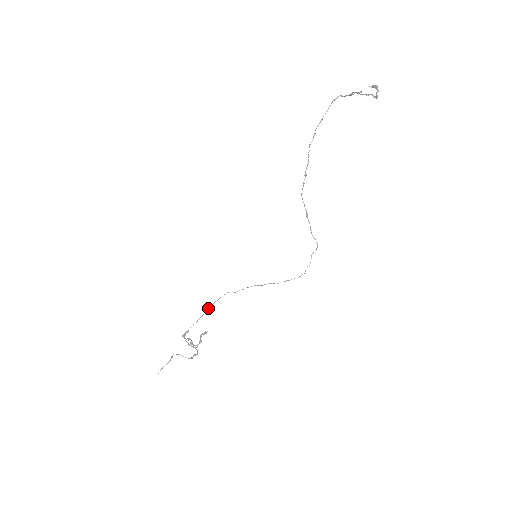
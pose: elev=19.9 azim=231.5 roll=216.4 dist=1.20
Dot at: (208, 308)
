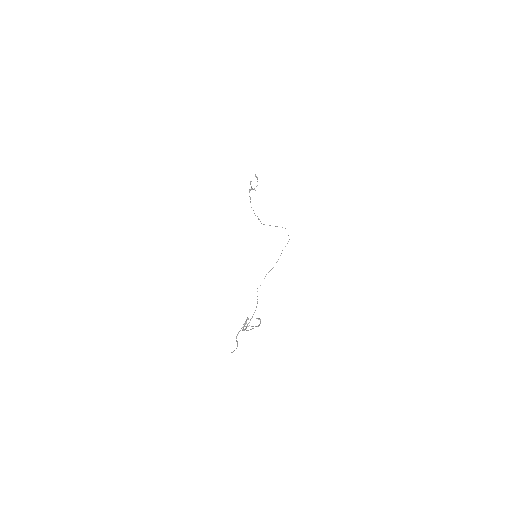
Dot at: (255, 310)
